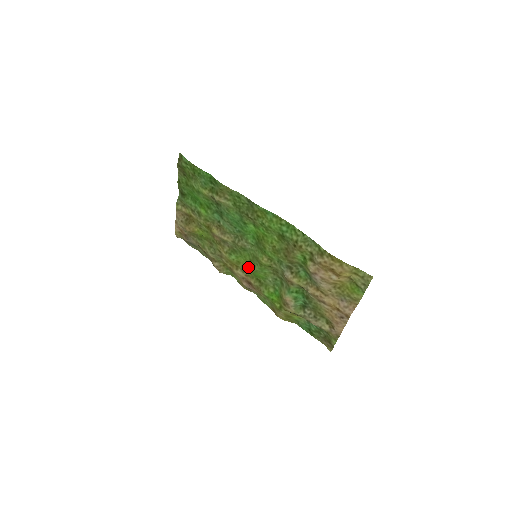
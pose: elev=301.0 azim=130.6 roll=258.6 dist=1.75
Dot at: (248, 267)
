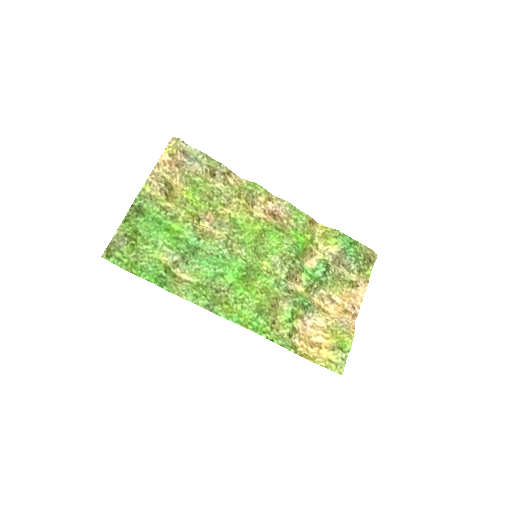
Dot at: (260, 228)
